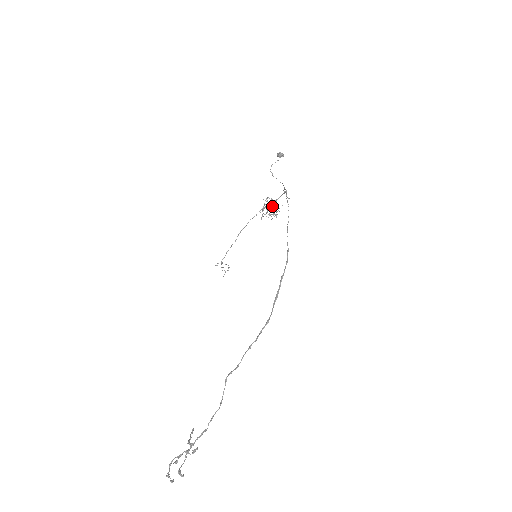
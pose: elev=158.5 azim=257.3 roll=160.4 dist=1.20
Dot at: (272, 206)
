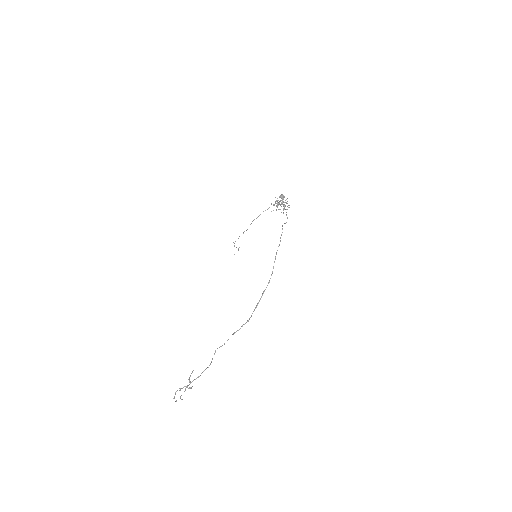
Dot at: (282, 203)
